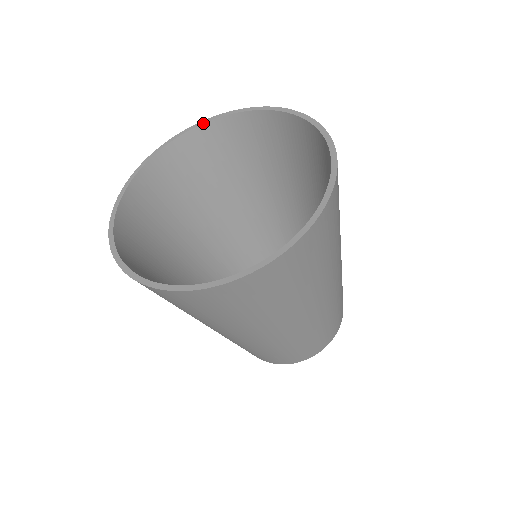
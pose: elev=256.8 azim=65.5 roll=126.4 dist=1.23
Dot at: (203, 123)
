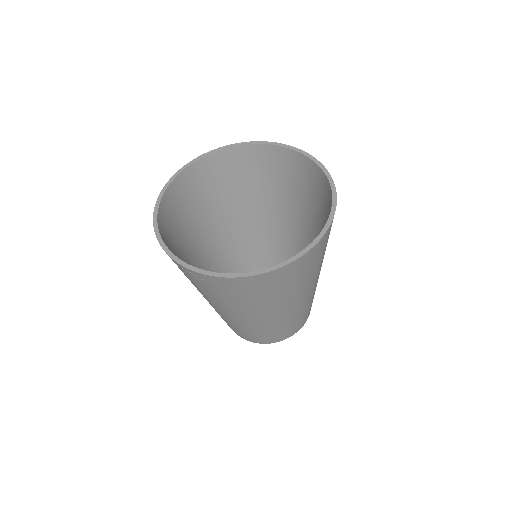
Dot at: (187, 166)
